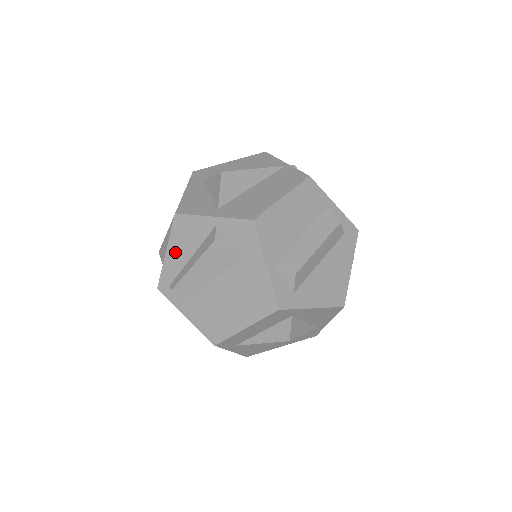
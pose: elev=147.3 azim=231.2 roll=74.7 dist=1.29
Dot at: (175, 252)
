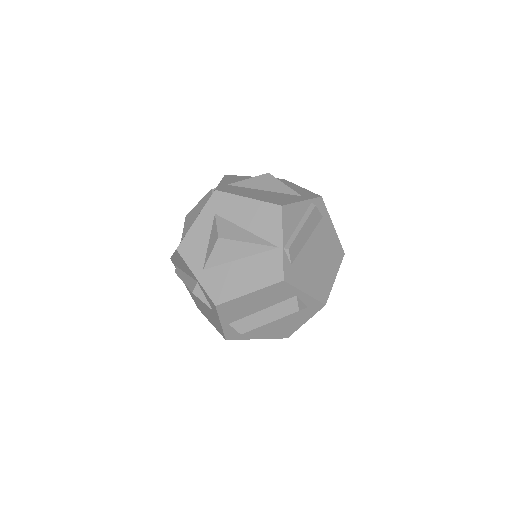
Dot at: (177, 261)
